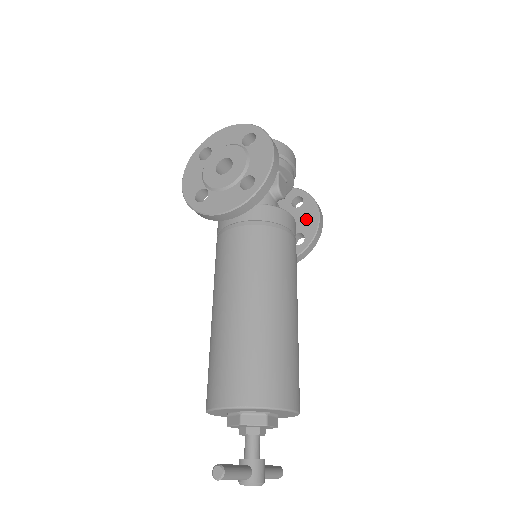
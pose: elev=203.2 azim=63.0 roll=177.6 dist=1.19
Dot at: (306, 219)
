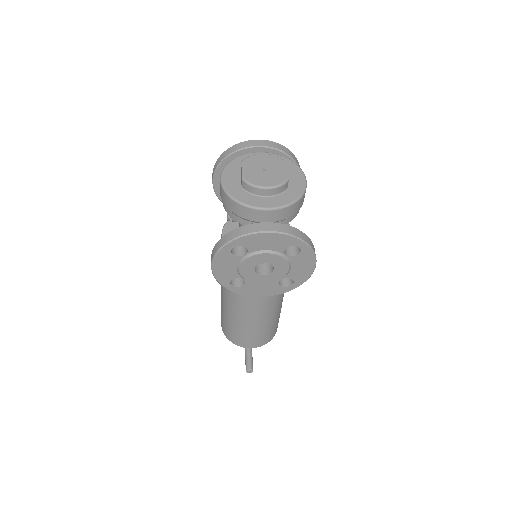
Dot at: occluded
